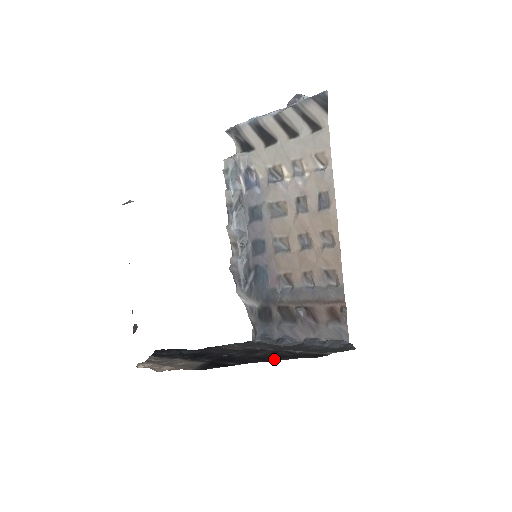
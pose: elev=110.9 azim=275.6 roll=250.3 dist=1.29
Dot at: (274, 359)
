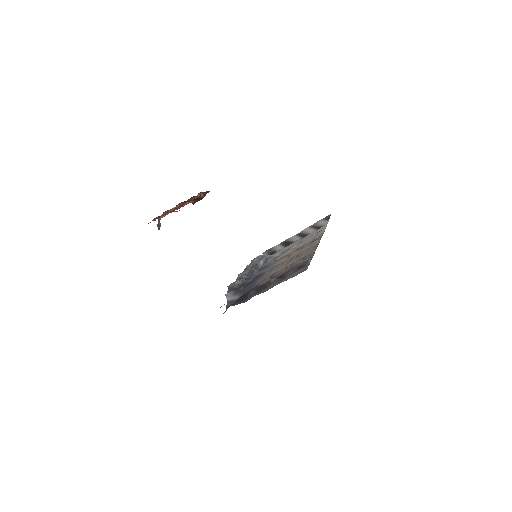
Dot at: occluded
